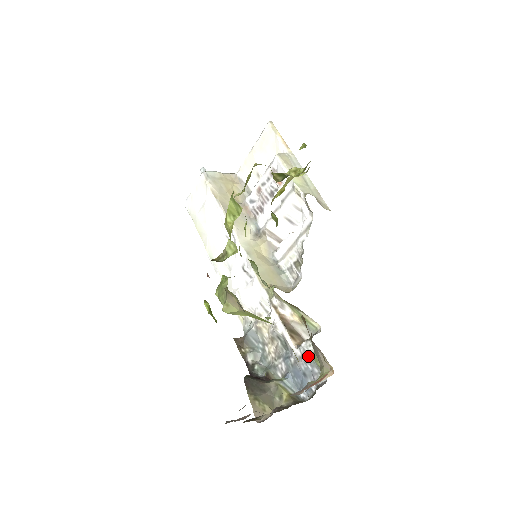
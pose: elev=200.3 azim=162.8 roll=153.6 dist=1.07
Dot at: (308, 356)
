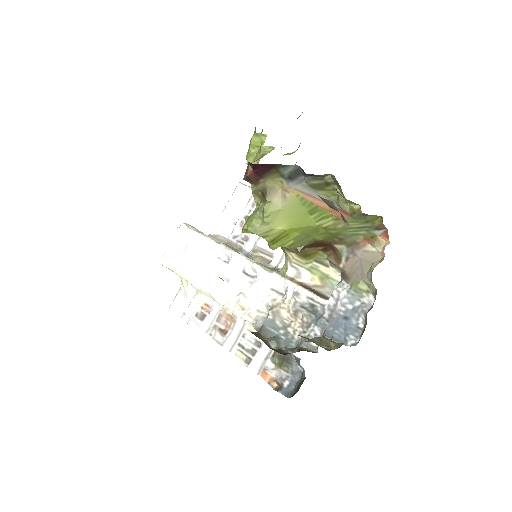
Dot at: (345, 294)
